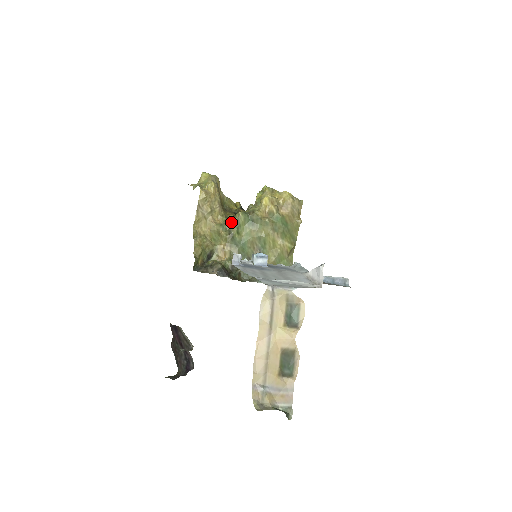
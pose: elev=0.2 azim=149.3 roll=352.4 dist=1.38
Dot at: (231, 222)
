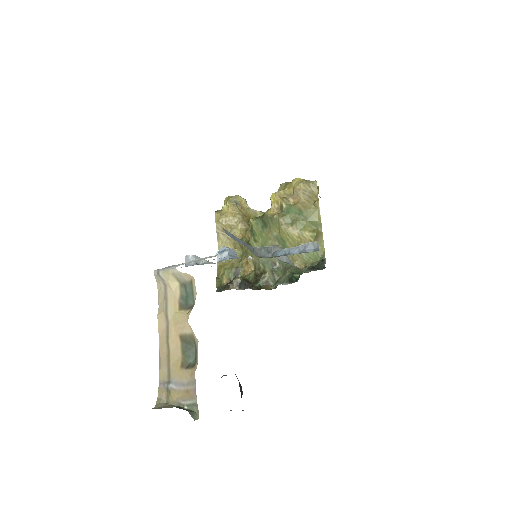
Dot at: (247, 233)
